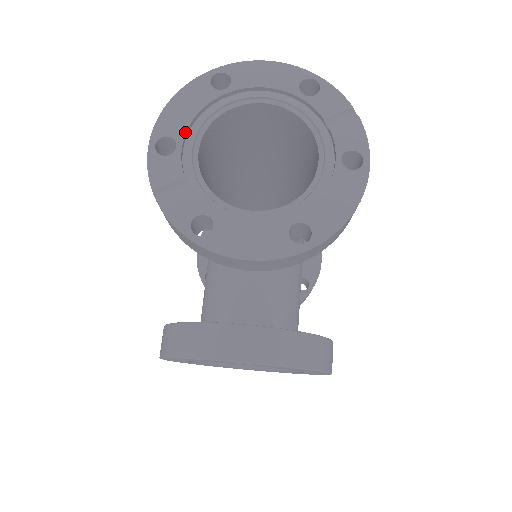
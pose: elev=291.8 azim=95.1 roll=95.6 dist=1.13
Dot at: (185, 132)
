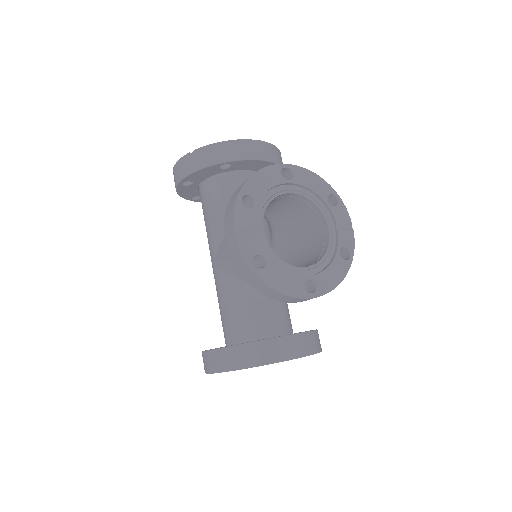
Dot at: occluded
